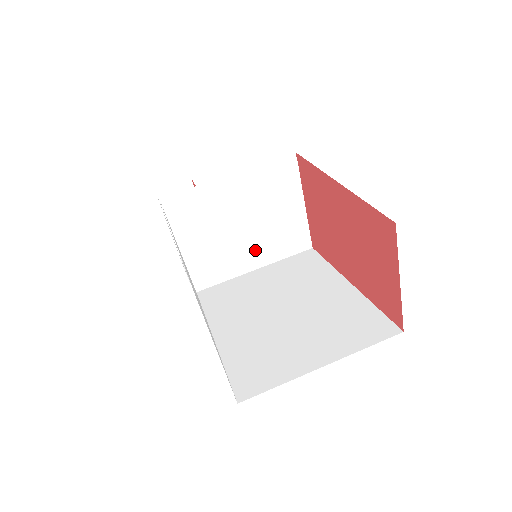
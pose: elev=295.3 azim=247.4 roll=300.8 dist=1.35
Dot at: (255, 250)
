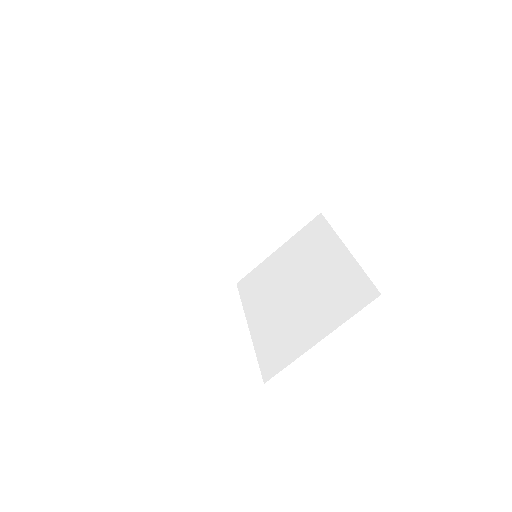
Dot at: (269, 235)
